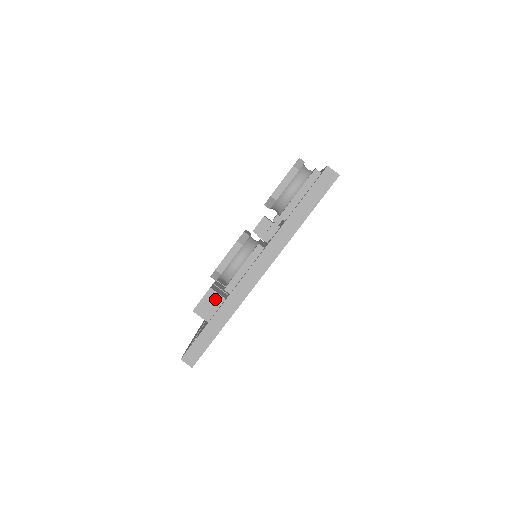
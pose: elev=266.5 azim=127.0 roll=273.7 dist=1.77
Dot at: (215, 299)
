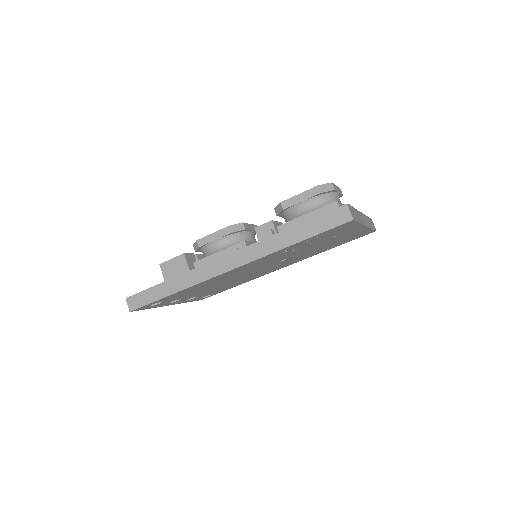
Dot at: (182, 266)
